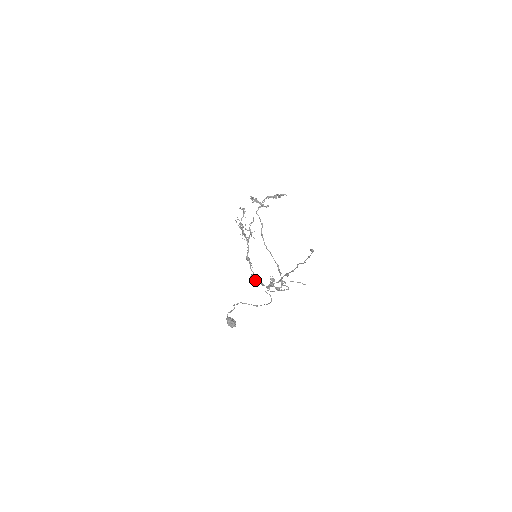
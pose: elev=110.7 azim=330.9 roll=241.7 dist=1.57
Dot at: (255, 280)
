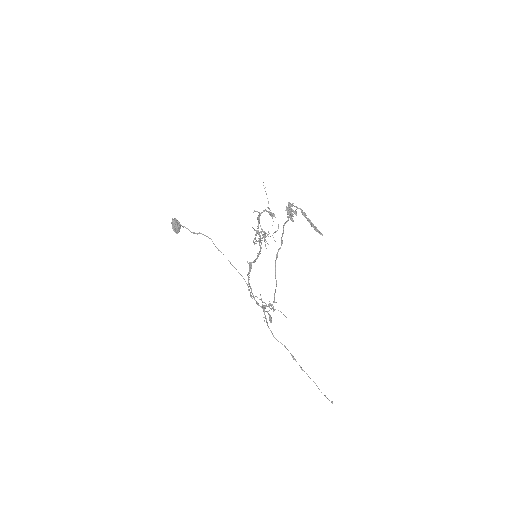
Dot at: occluded
